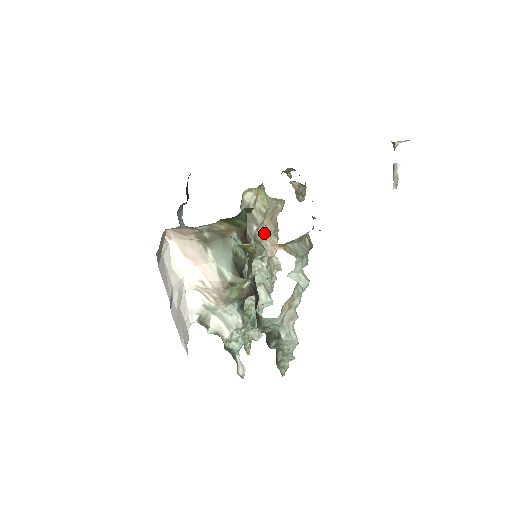
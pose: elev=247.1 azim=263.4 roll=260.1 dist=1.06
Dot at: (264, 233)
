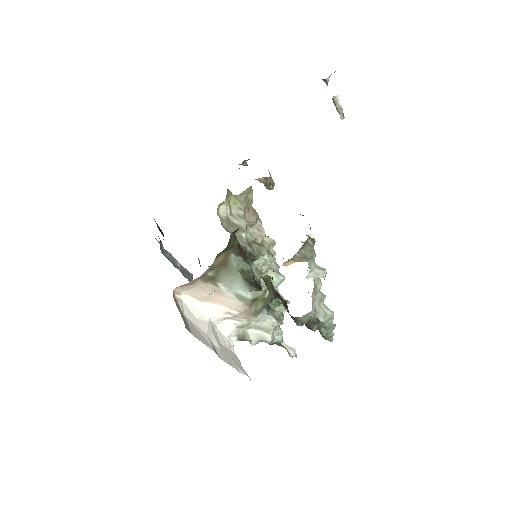
Dot at: (250, 229)
